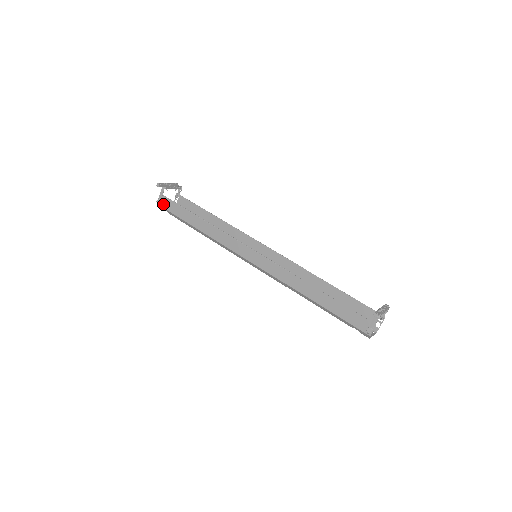
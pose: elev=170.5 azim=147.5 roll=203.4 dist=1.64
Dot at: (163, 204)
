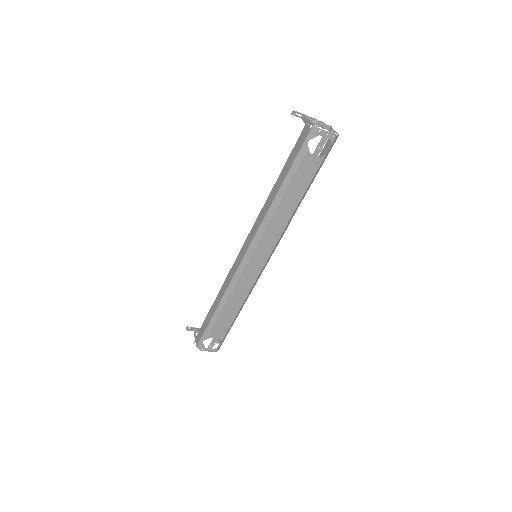
Dot at: (198, 339)
